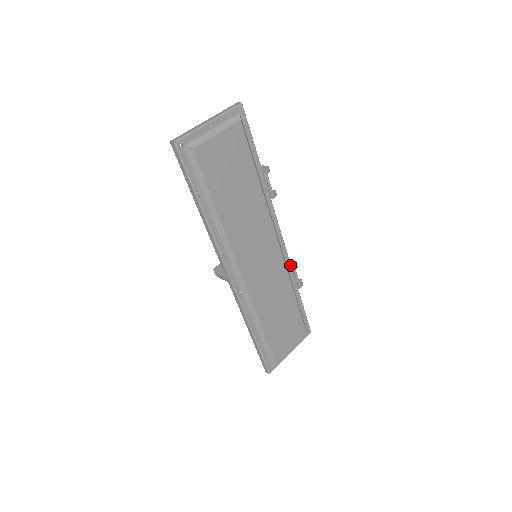
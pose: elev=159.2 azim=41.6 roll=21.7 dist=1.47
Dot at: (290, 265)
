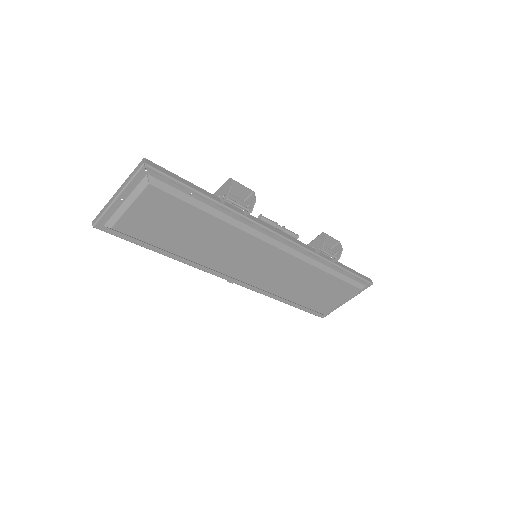
Dot at: (309, 251)
